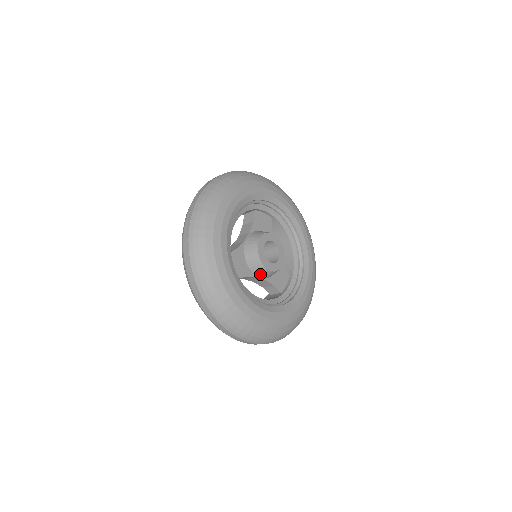
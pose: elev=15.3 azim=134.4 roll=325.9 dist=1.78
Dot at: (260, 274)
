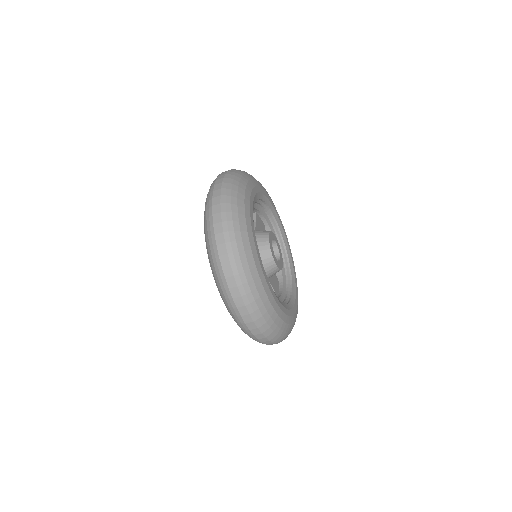
Dot at: (267, 270)
